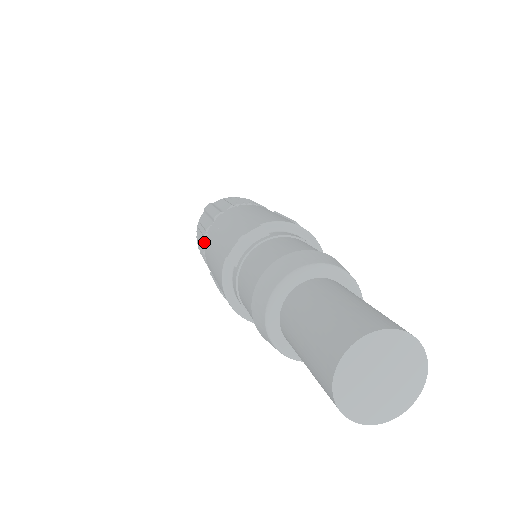
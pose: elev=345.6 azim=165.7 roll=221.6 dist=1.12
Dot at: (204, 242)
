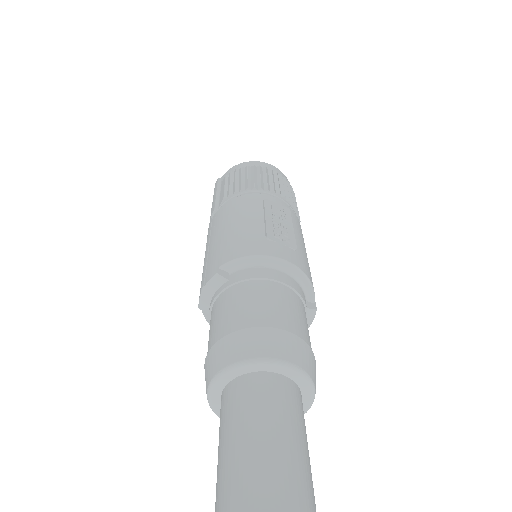
Dot at: occluded
